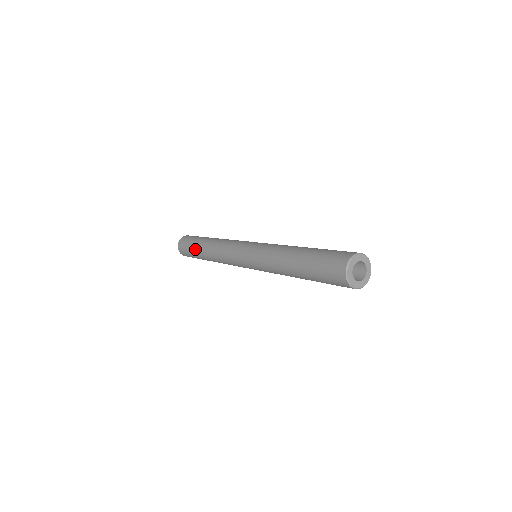
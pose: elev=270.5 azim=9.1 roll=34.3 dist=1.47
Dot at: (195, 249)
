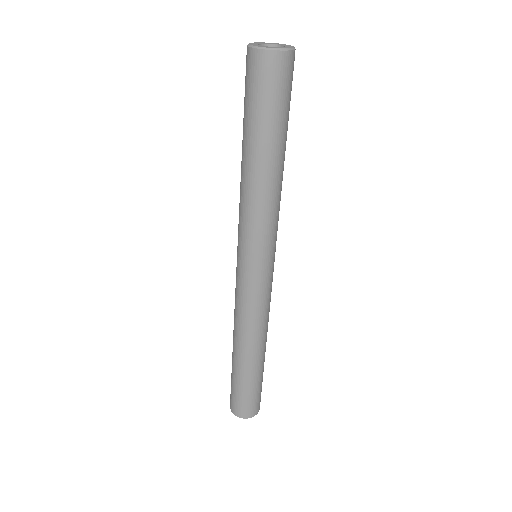
Dot at: (238, 375)
